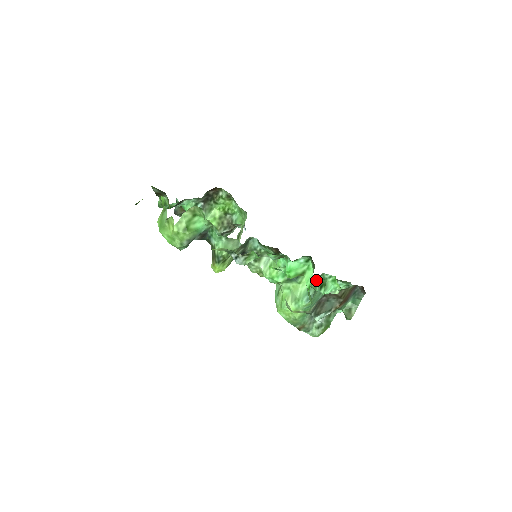
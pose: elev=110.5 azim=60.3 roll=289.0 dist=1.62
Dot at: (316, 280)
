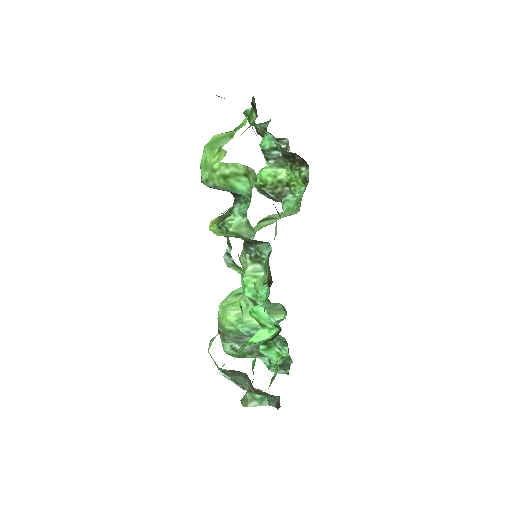
Dot at: occluded
